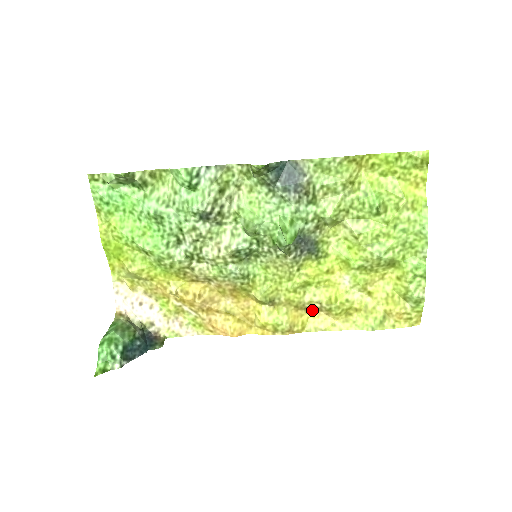
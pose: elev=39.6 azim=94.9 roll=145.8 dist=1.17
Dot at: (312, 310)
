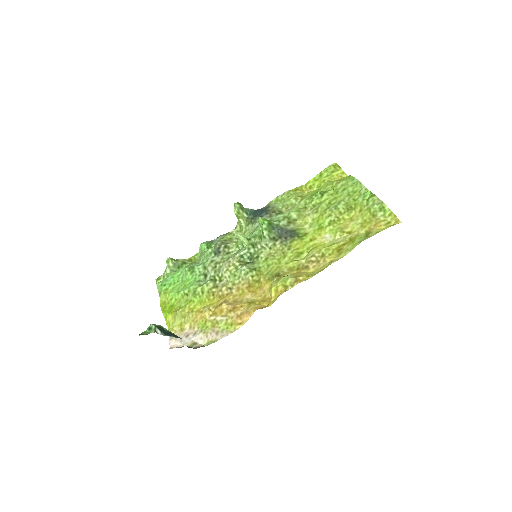
Dot at: (312, 266)
